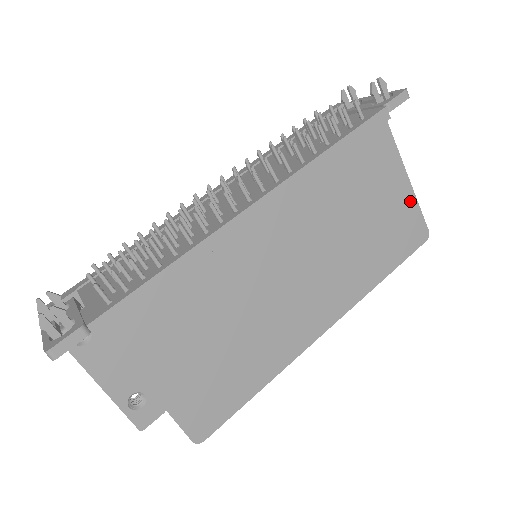
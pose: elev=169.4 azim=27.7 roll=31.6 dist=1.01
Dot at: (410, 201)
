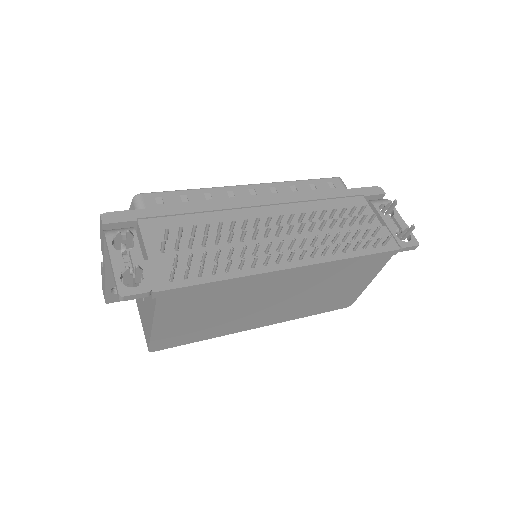
Dot at: (360, 290)
